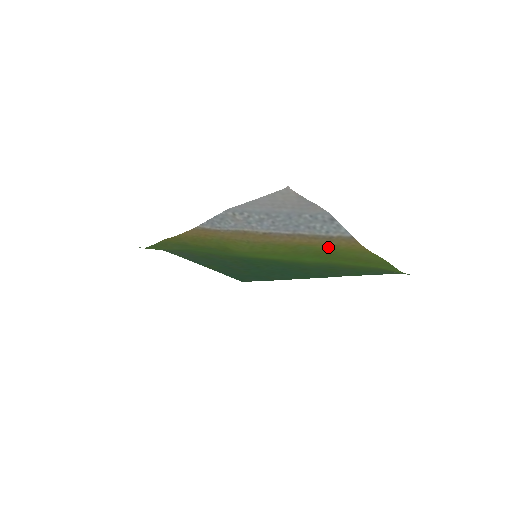
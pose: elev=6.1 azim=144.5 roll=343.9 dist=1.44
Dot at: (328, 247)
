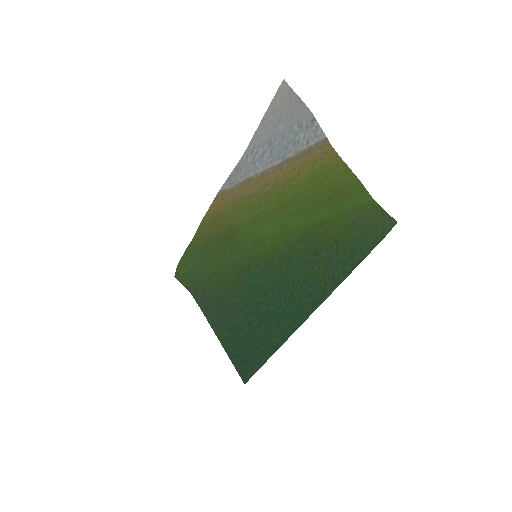
Dot at: (308, 175)
